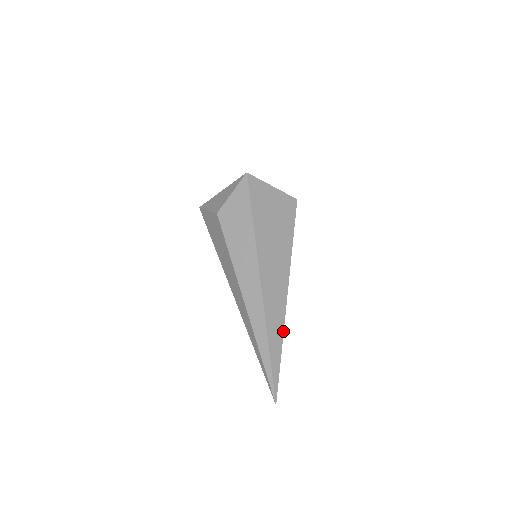
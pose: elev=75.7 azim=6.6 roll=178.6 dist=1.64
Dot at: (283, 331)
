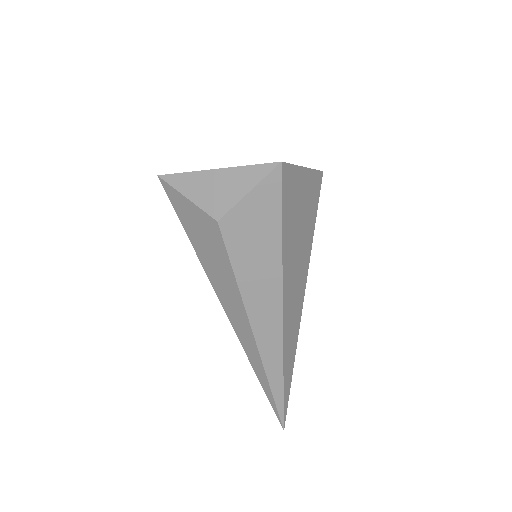
Dot at: occluded
